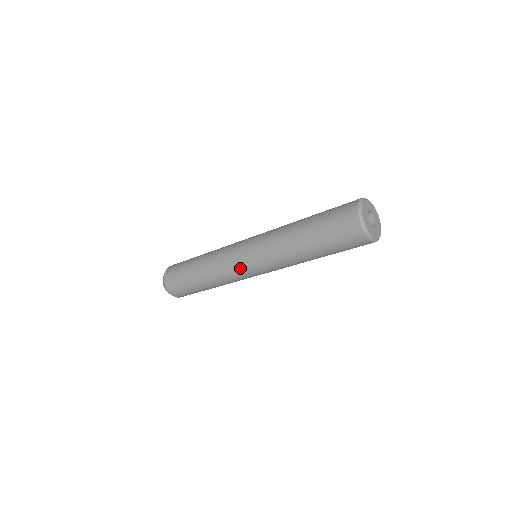
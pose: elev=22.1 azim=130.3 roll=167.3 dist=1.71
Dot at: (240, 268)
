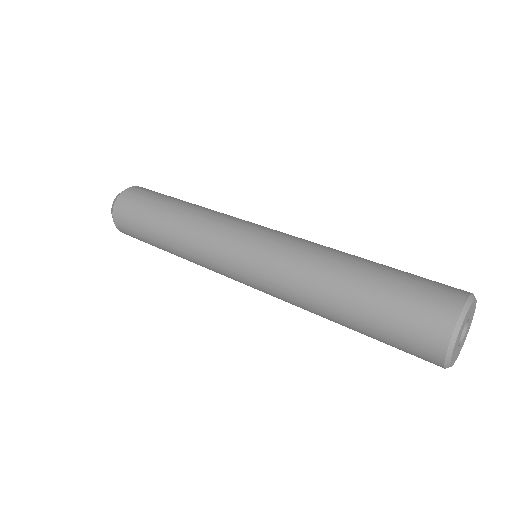
Dot at: occluded
